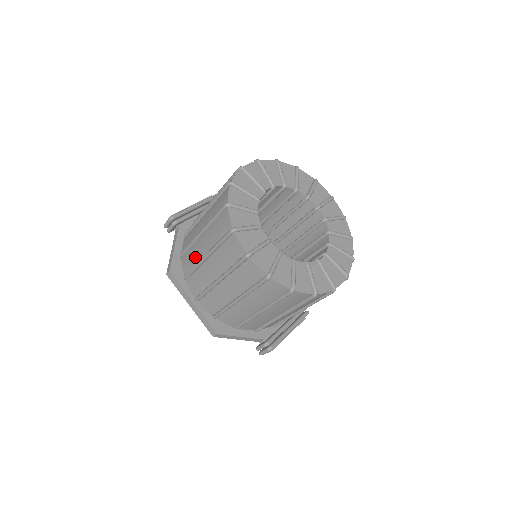
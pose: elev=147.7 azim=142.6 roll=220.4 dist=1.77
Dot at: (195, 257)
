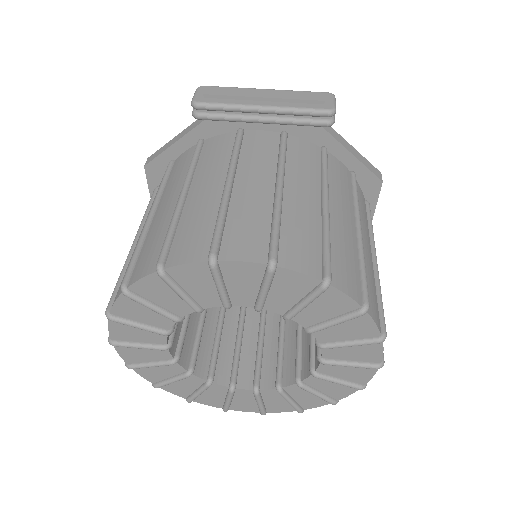
Dot at: occluded
